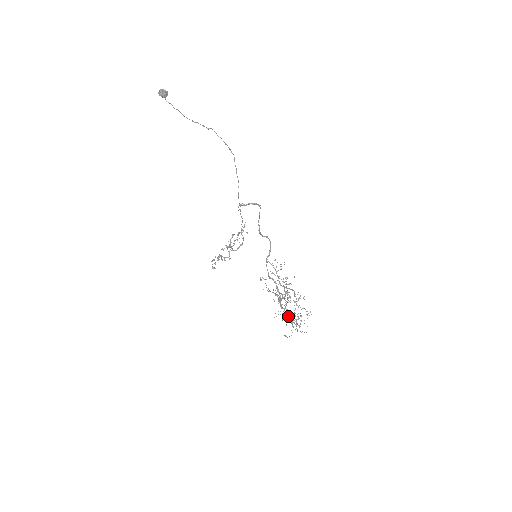
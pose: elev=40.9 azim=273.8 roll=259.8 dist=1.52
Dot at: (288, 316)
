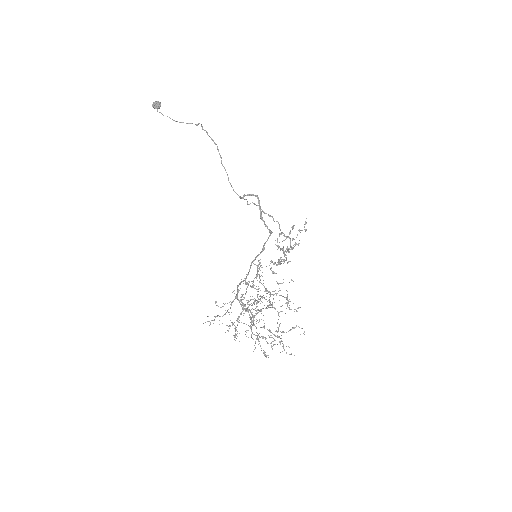
Dot at: (235, 328)
